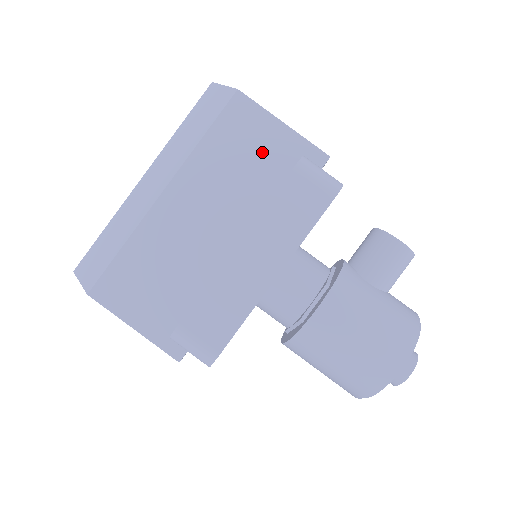
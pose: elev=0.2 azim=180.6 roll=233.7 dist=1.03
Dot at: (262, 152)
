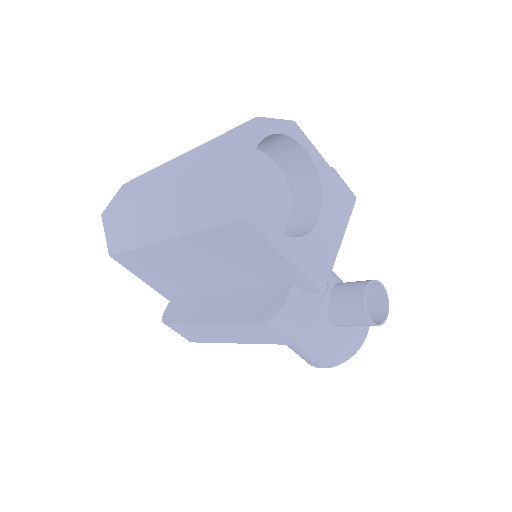
Dot at: (258, 263)
